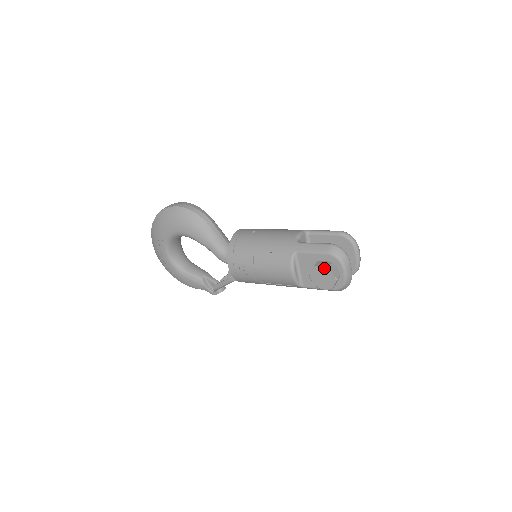
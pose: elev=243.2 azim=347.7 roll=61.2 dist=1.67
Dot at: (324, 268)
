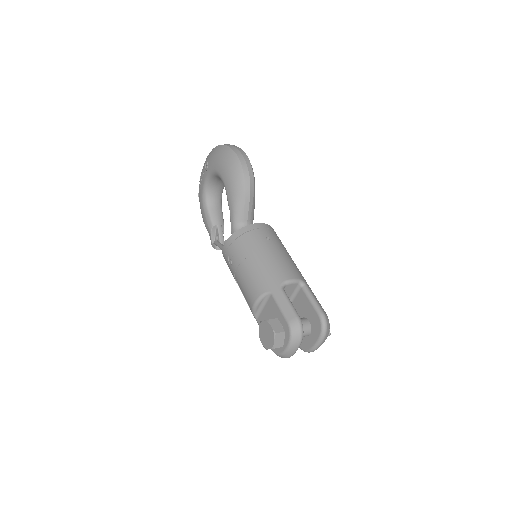
Dot at: (272, 330)
